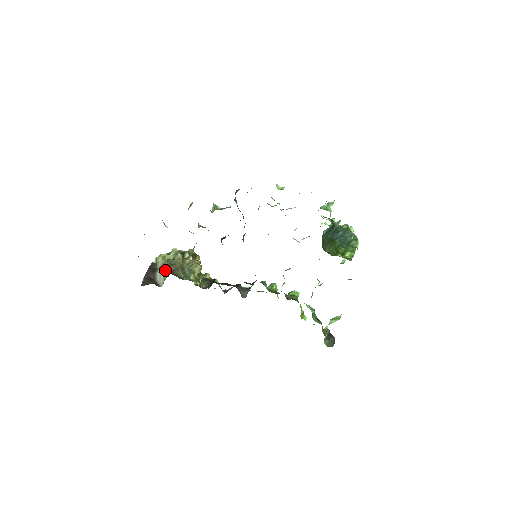
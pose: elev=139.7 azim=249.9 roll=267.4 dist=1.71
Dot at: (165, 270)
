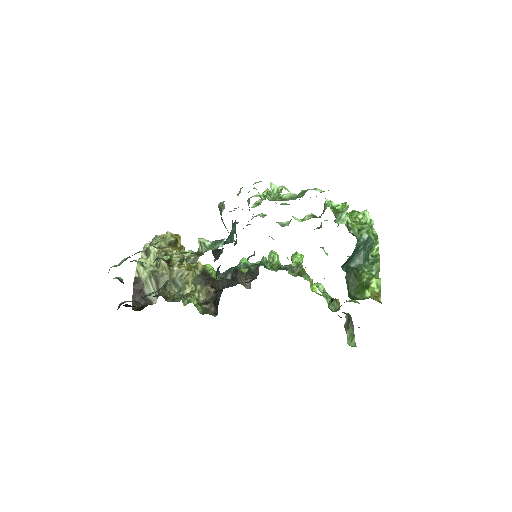
Dot at: (153, 285)
